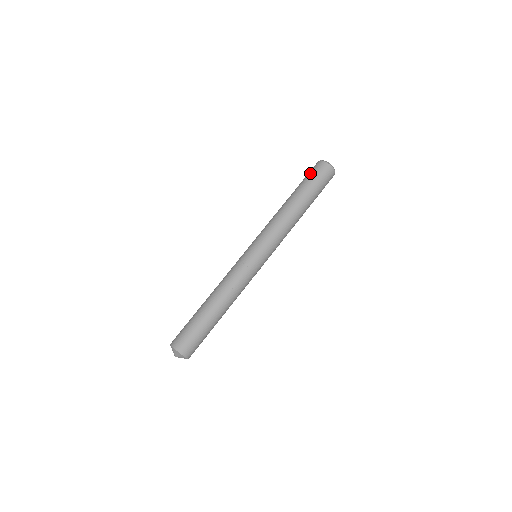
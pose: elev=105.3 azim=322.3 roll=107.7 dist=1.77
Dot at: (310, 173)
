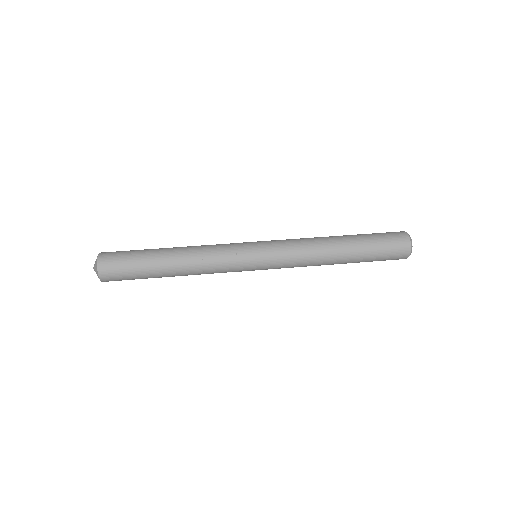
Dot at: occluded
